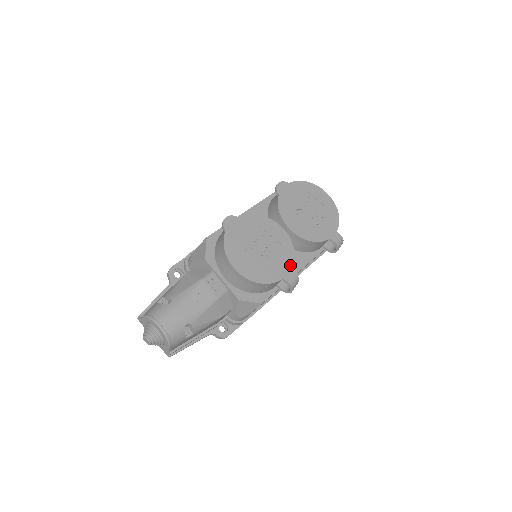
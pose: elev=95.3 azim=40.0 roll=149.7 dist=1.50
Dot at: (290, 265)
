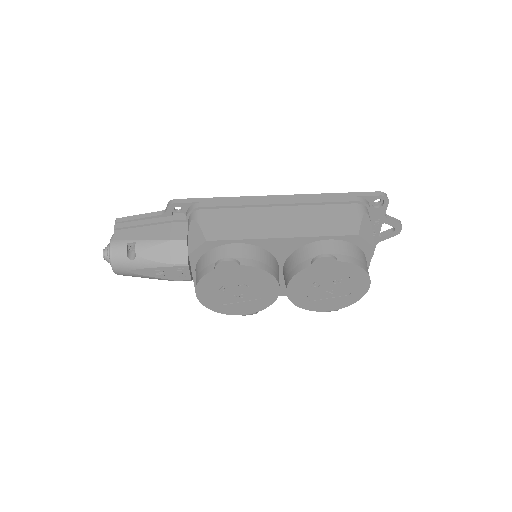
Dot at: (254, 311)
